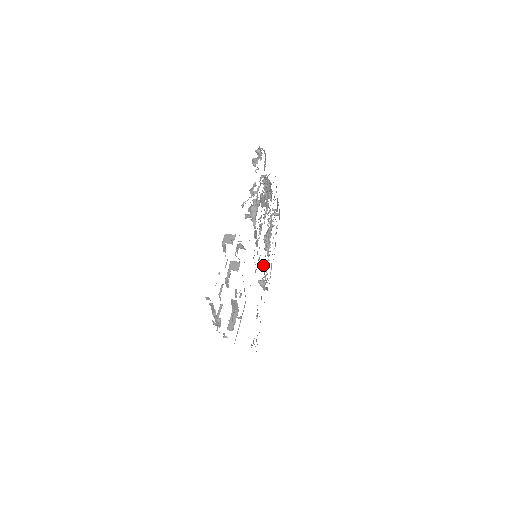
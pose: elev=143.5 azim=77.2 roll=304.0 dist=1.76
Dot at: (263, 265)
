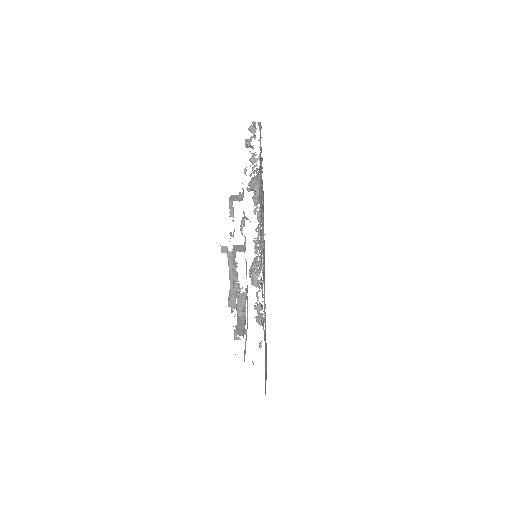
Dot at: occluded
